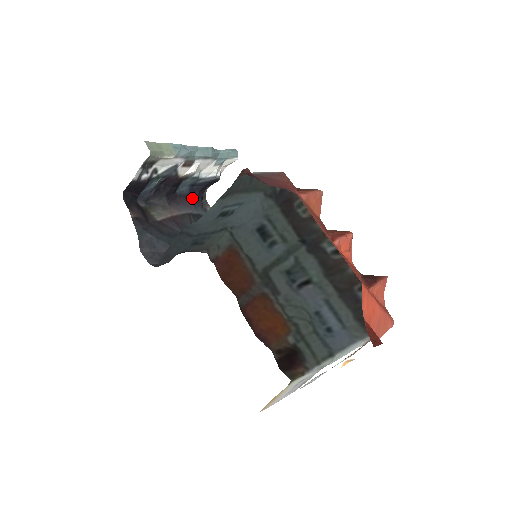
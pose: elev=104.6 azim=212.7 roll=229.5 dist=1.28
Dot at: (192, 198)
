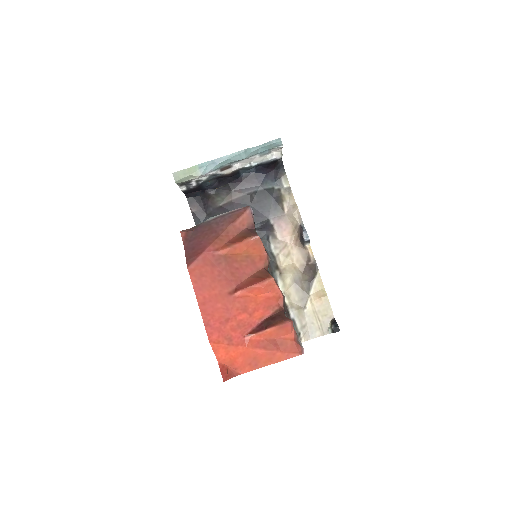
Dot at: (260, 175)
